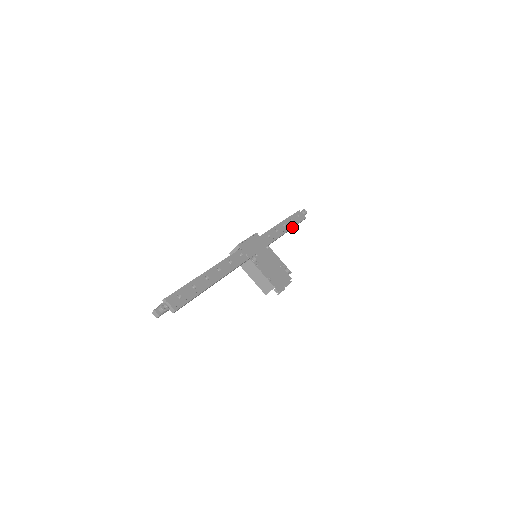
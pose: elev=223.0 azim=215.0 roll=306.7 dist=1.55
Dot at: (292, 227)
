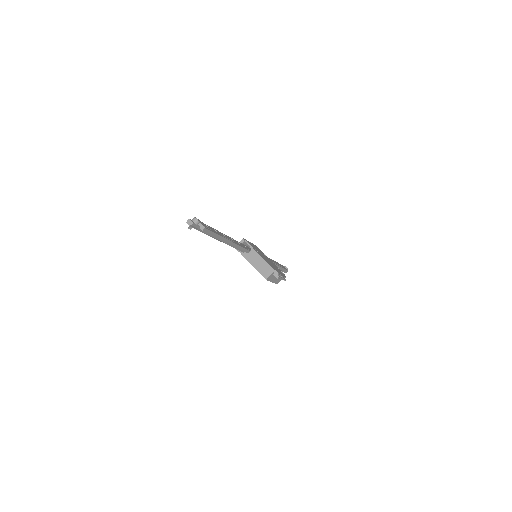
Dot at: (279, 266)
